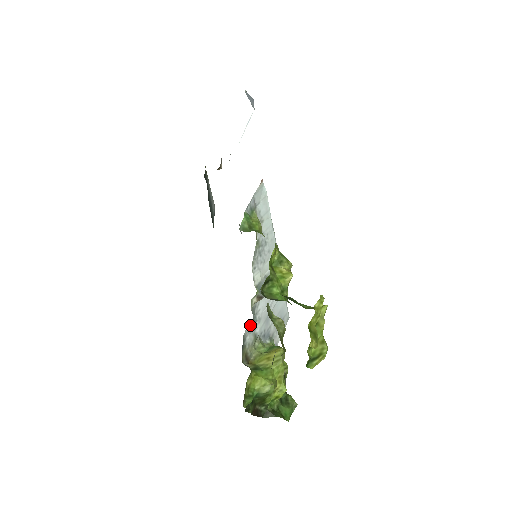
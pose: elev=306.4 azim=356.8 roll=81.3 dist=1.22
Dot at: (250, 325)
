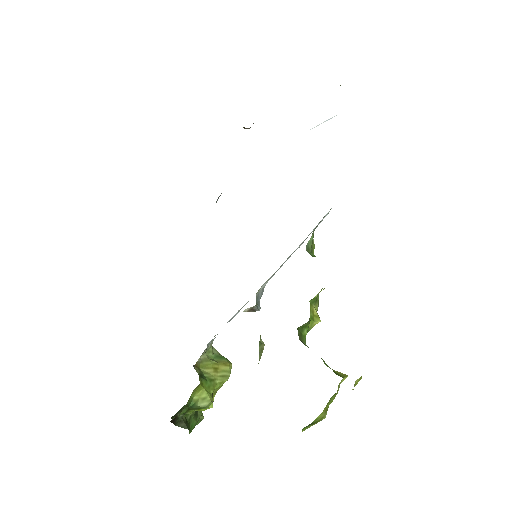
Dot at: occluded
